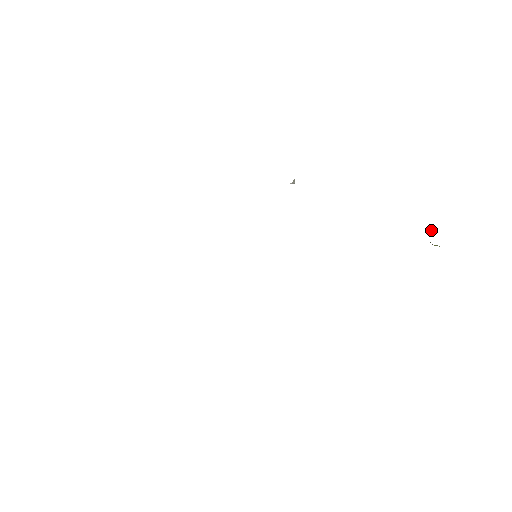
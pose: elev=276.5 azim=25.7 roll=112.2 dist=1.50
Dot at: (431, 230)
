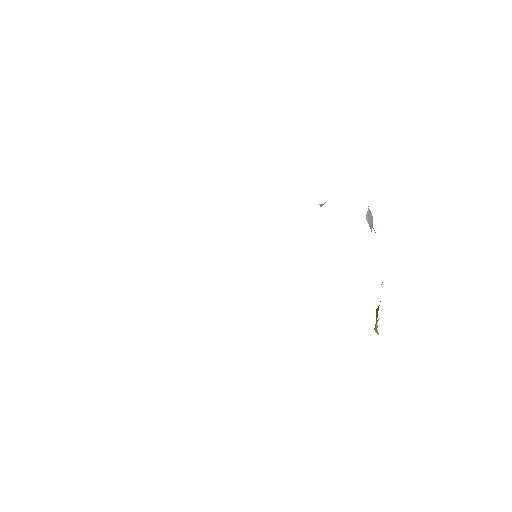
Dot at: occluded
